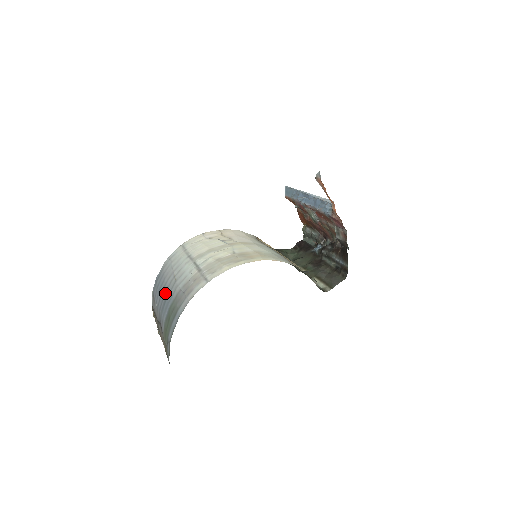
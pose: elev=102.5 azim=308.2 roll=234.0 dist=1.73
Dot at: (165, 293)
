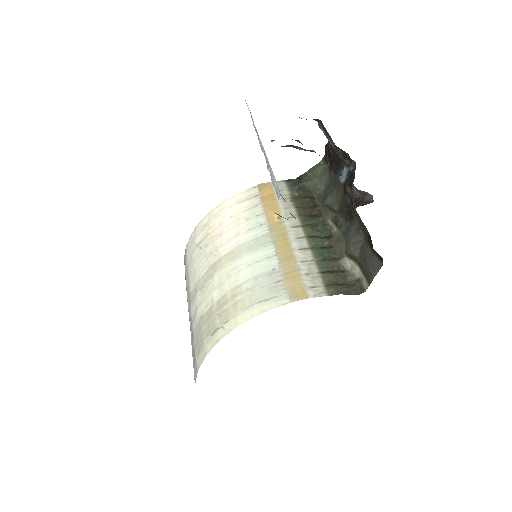
Dot at: occluded
